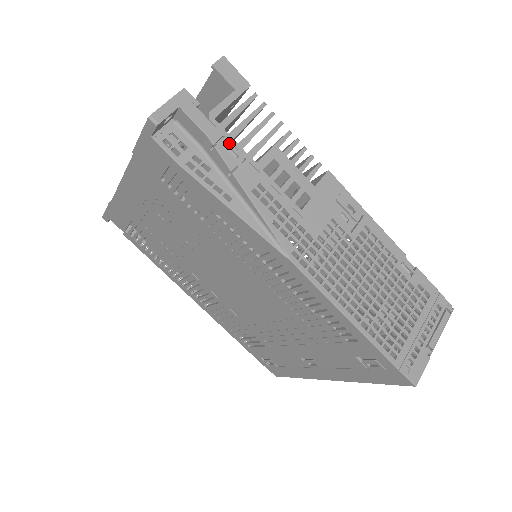
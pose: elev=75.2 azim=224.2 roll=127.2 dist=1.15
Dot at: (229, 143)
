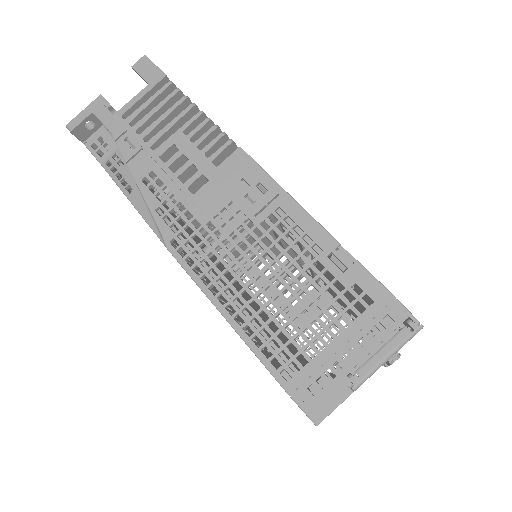
Dot at: (130, 136)
